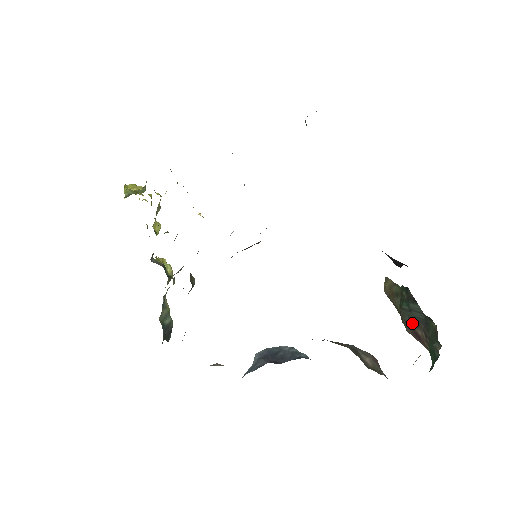
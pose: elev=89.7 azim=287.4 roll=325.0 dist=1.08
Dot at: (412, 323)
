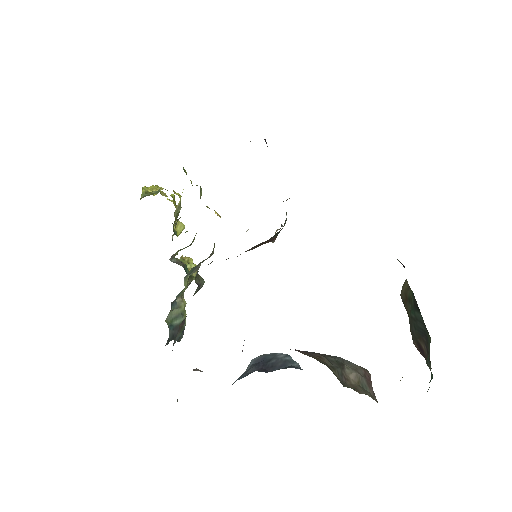
Dot at: (417, 335)
